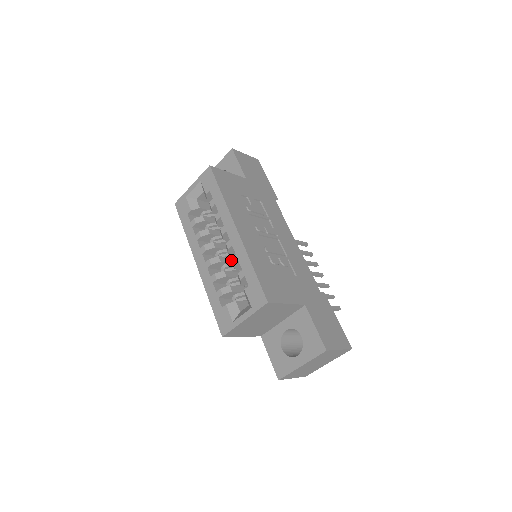
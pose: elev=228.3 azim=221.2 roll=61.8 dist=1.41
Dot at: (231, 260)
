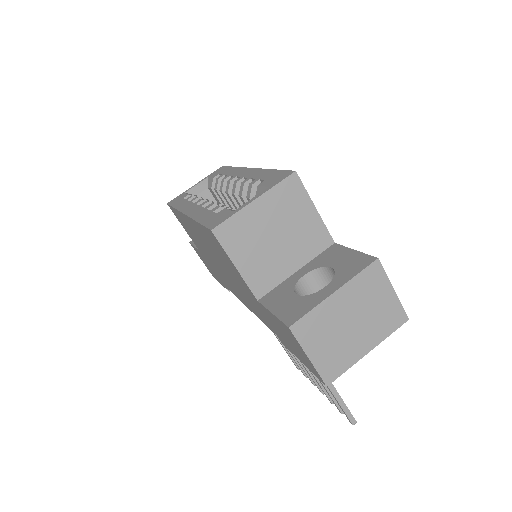
Dot at: occluded
